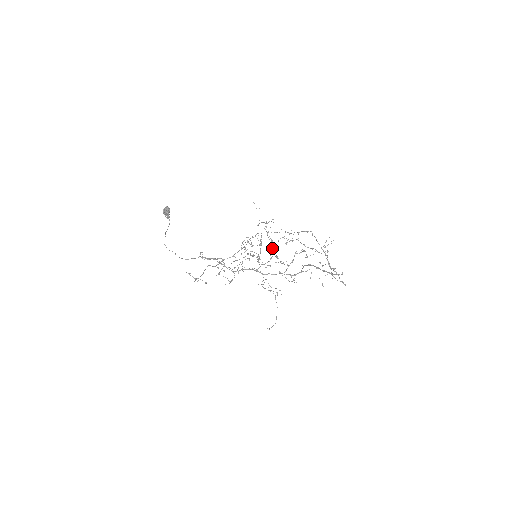
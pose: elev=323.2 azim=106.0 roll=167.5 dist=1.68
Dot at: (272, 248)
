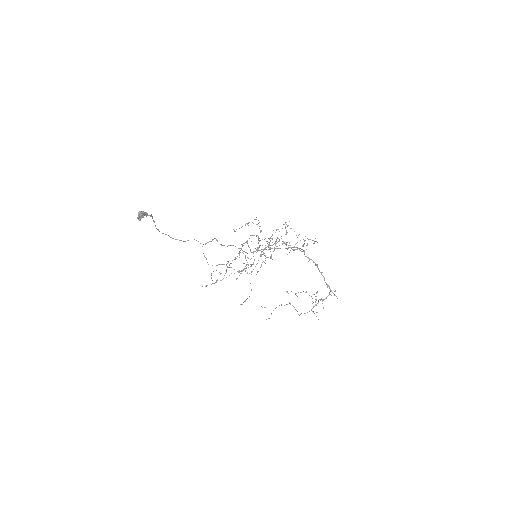
Dot at: (270, 241)
